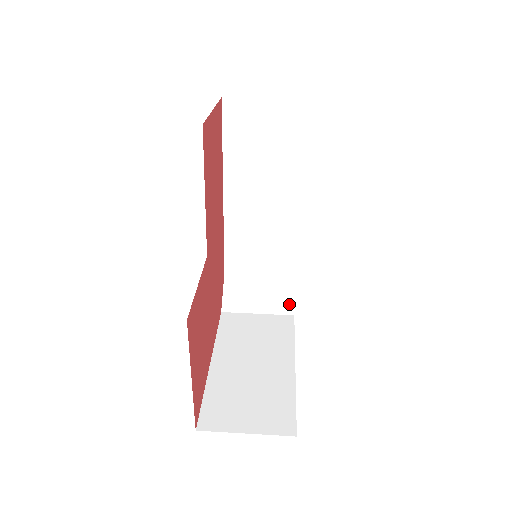
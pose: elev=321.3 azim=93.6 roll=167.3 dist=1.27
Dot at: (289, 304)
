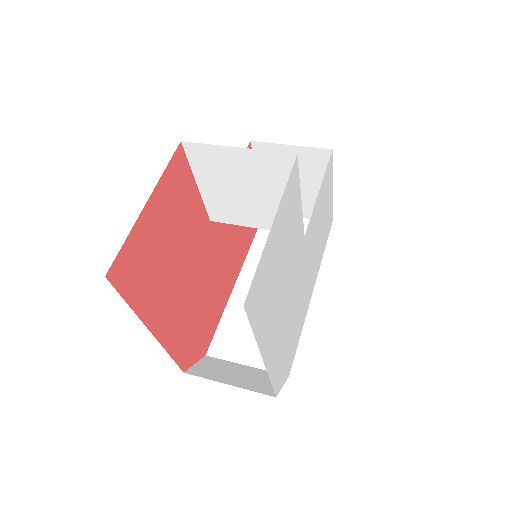
Dot at: occluded
